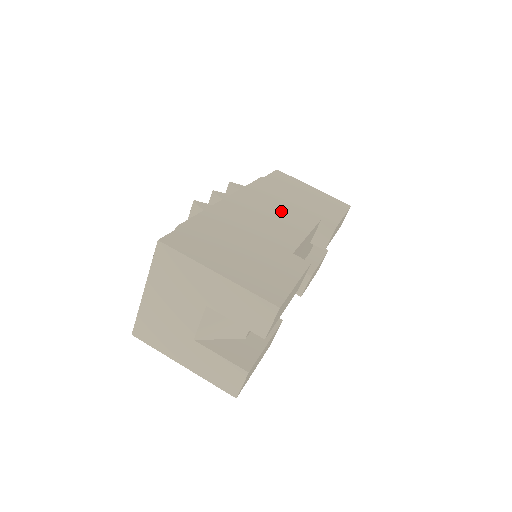
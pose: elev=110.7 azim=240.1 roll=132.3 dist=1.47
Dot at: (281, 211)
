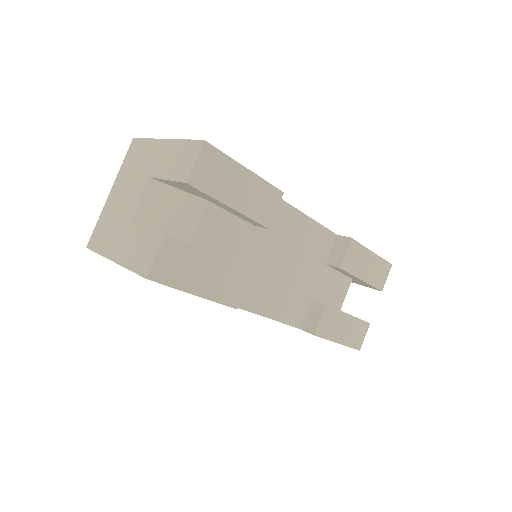
Dot at: occluded
